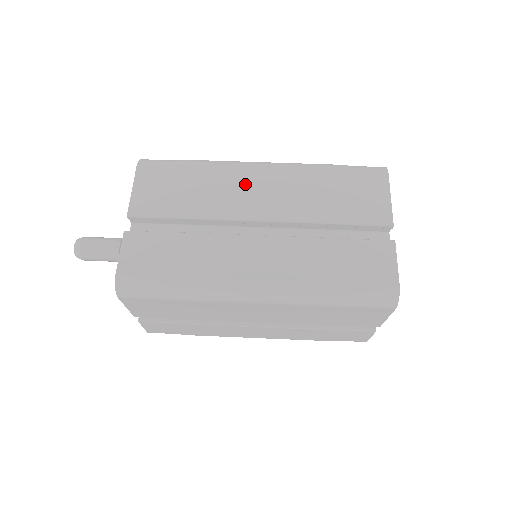
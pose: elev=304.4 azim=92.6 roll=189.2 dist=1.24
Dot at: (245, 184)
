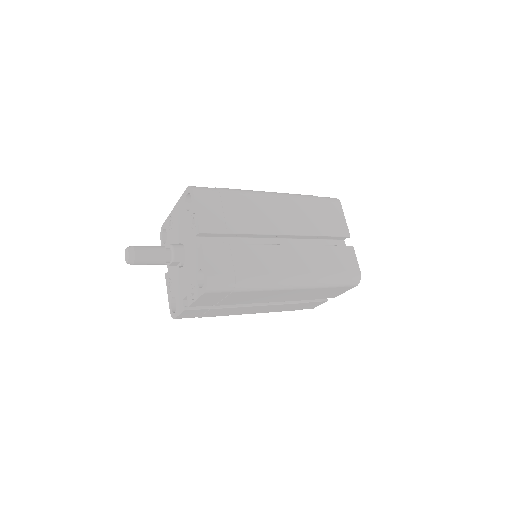
Dot at: (268, 209)
